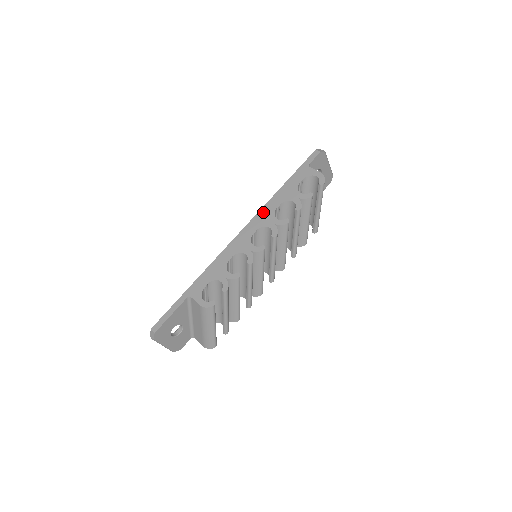
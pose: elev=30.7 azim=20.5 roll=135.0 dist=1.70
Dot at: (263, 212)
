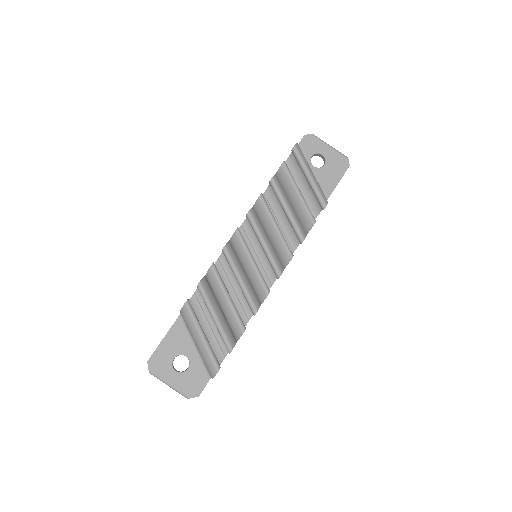
Dot at: occluded
